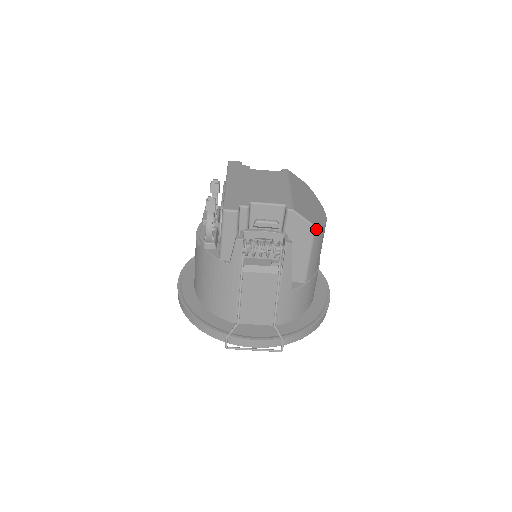
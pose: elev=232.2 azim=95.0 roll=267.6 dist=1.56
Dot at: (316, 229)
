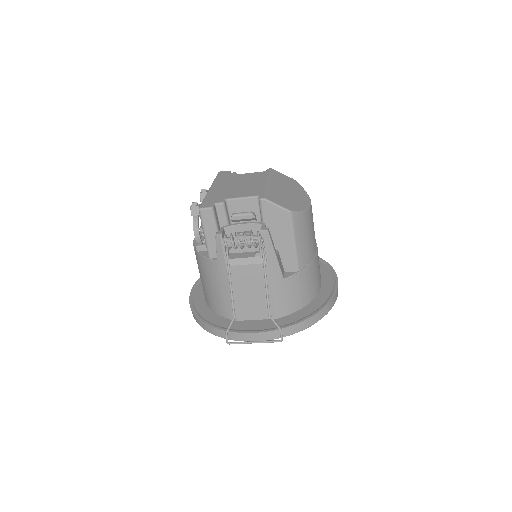
Dot at: (293, 214)
